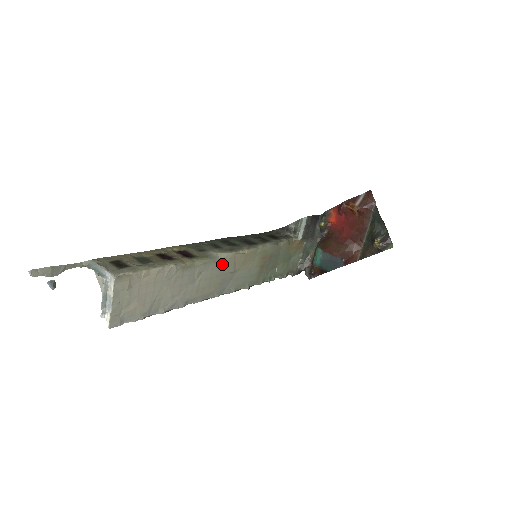
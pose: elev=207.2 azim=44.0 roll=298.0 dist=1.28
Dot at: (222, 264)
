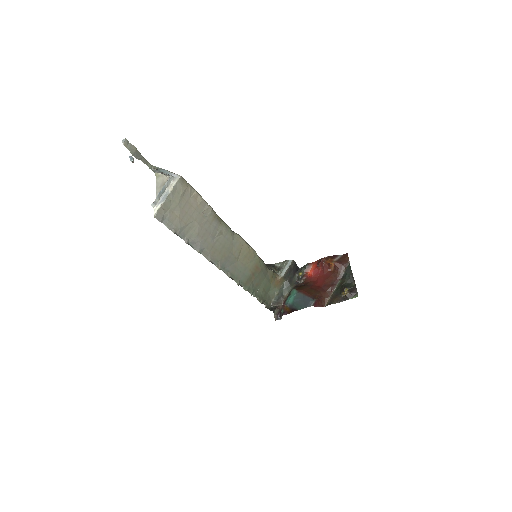
Dot at: (234, 242)
